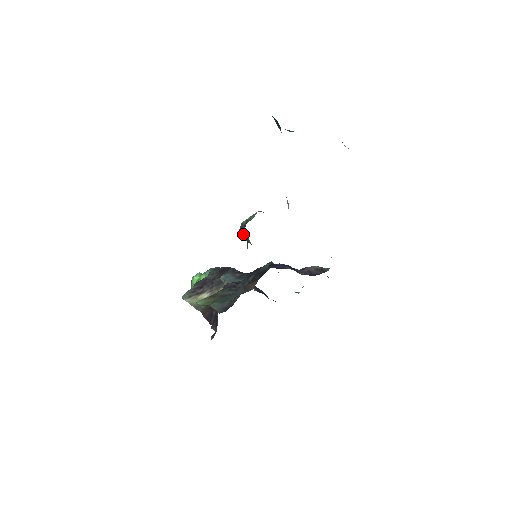
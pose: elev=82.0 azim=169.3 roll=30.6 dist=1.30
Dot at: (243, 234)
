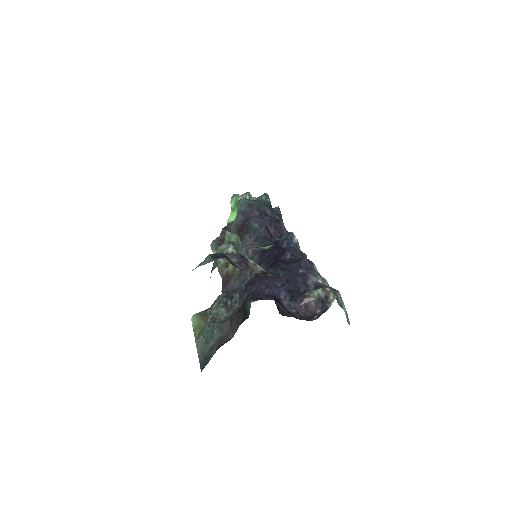
Dot at: occluded
